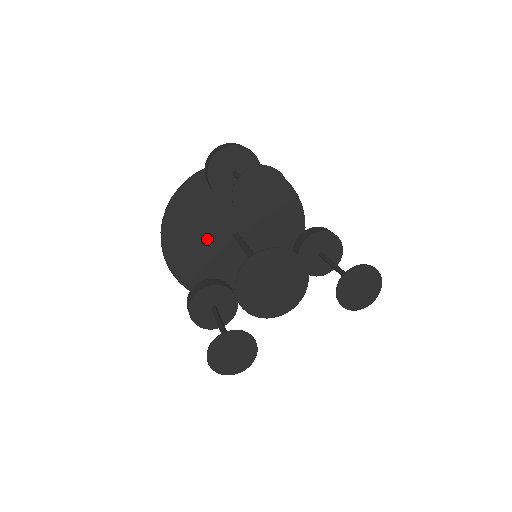
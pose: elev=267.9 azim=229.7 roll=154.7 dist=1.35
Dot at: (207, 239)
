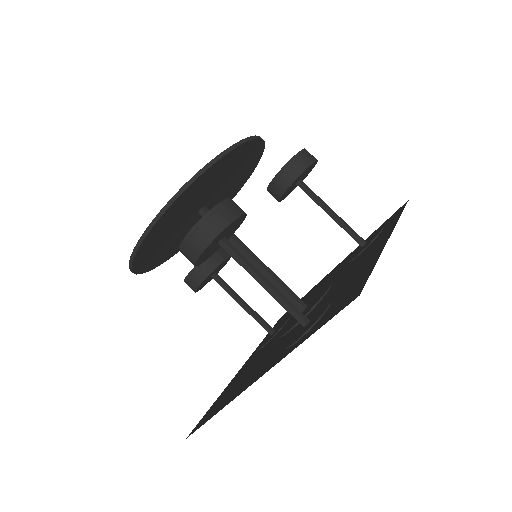
Dot at: (175, 235)
